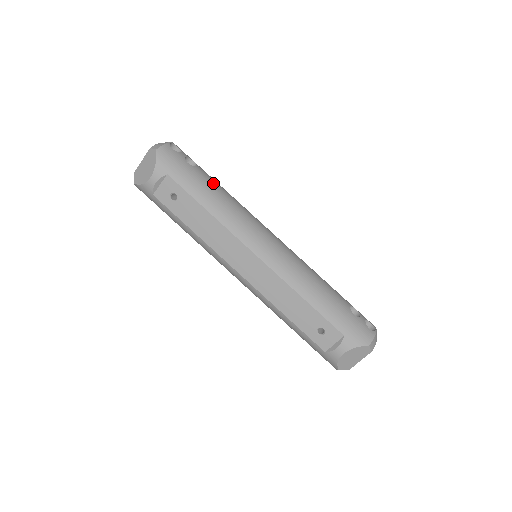
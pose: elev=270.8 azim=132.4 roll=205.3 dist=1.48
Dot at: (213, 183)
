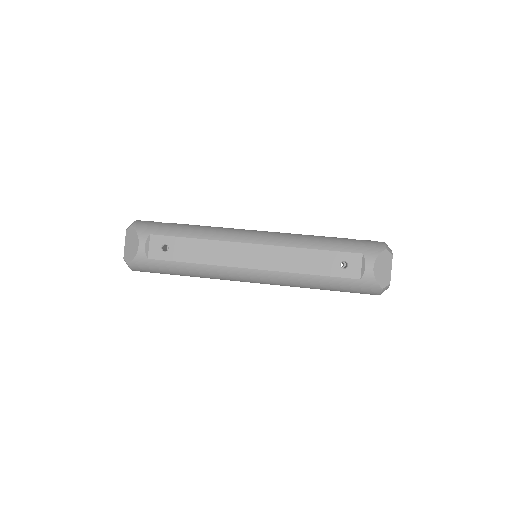
Dot at: (188, 224)
